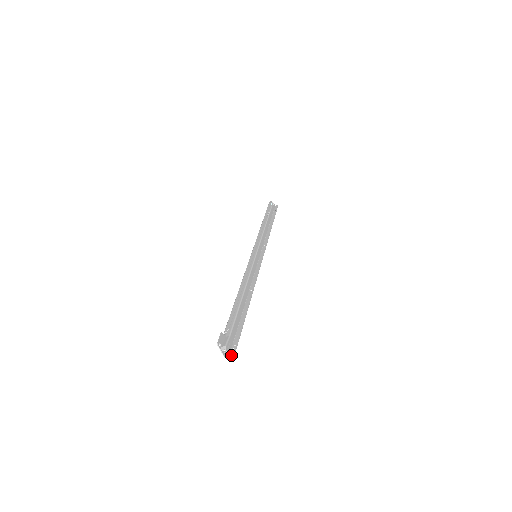
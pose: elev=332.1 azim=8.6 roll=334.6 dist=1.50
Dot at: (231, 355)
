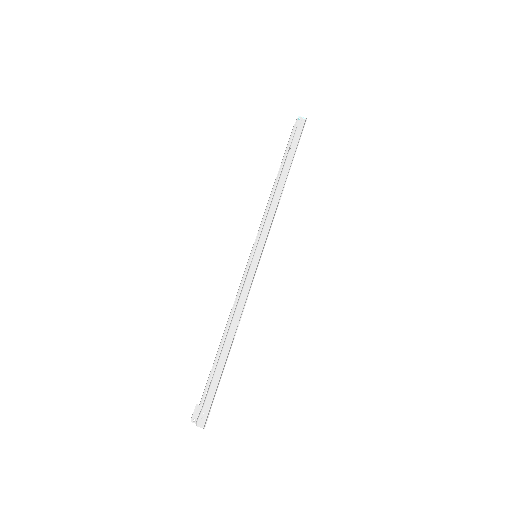
Dot at: occluded
